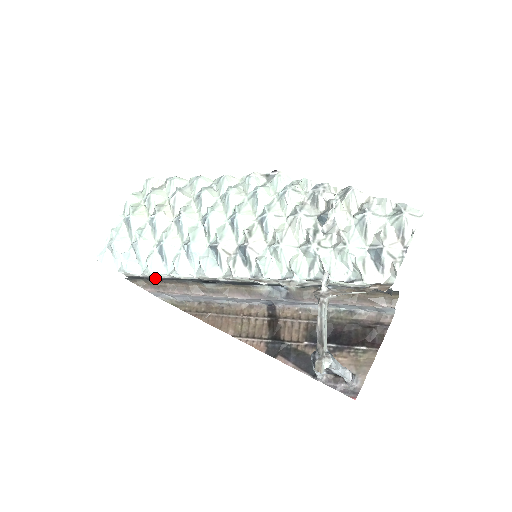
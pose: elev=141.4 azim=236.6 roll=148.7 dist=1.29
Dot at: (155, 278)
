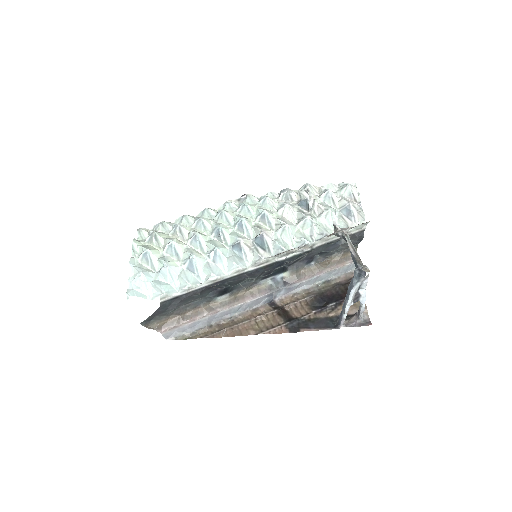
Dot at: (189, 294)
